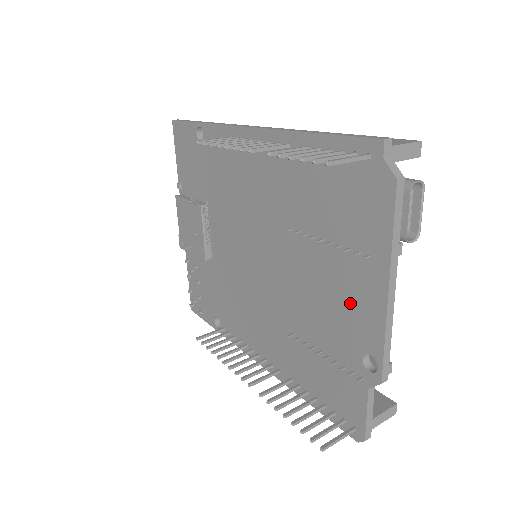
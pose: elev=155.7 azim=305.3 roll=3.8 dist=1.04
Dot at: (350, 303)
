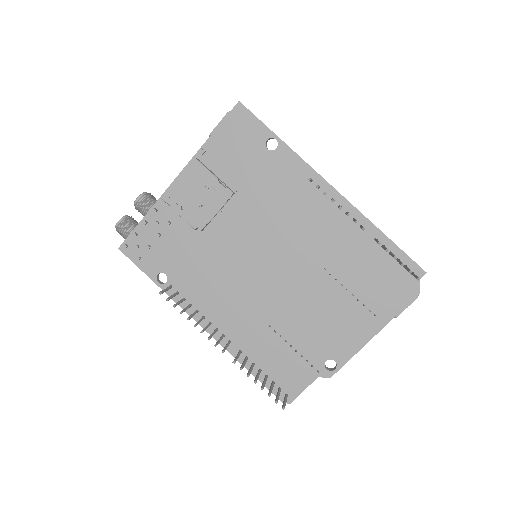
Dot at: (341, 331)
